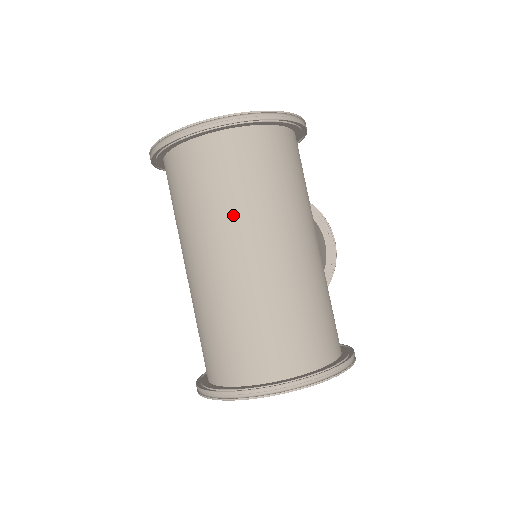
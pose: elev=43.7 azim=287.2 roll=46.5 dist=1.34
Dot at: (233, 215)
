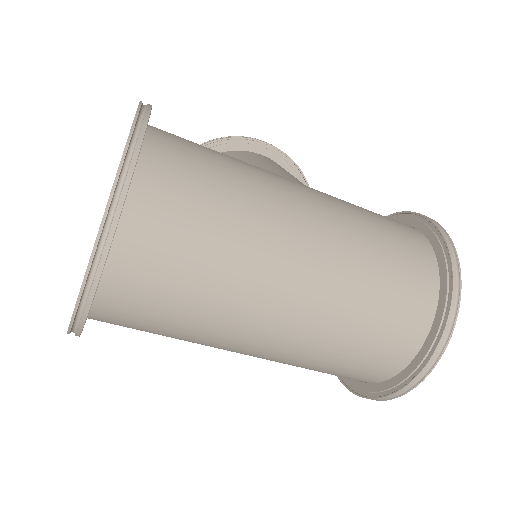
Dot at: (235, 285)
